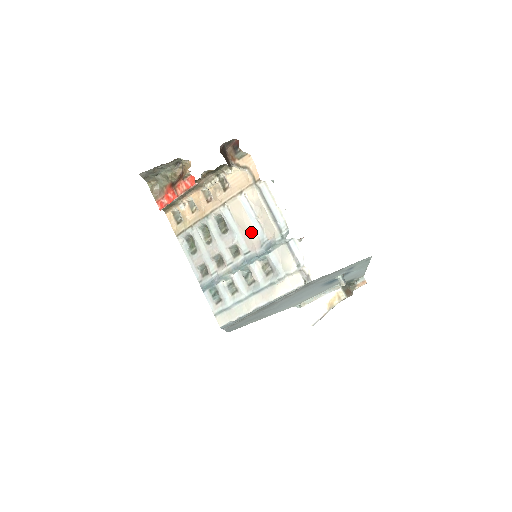
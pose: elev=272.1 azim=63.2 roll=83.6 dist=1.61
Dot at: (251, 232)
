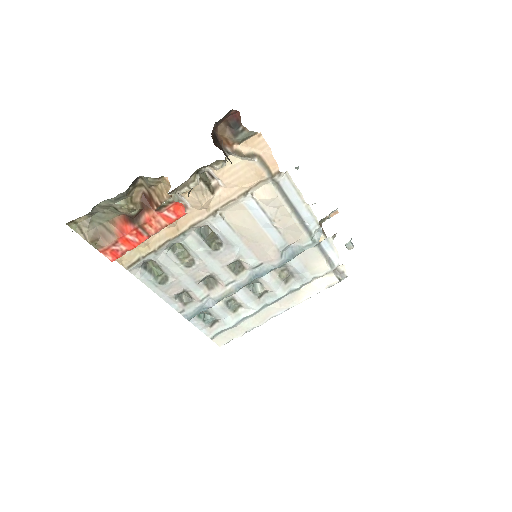
Dot at: (263, 241)
